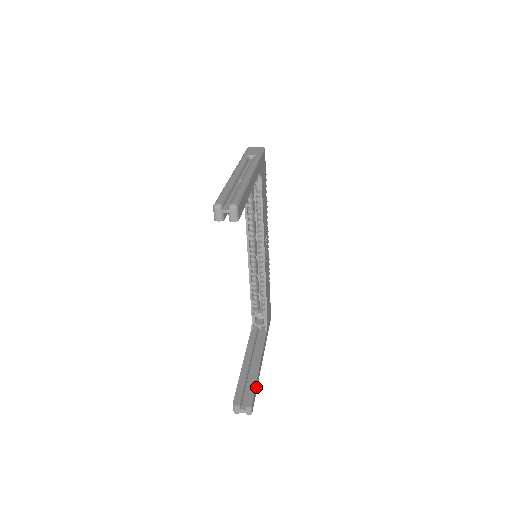
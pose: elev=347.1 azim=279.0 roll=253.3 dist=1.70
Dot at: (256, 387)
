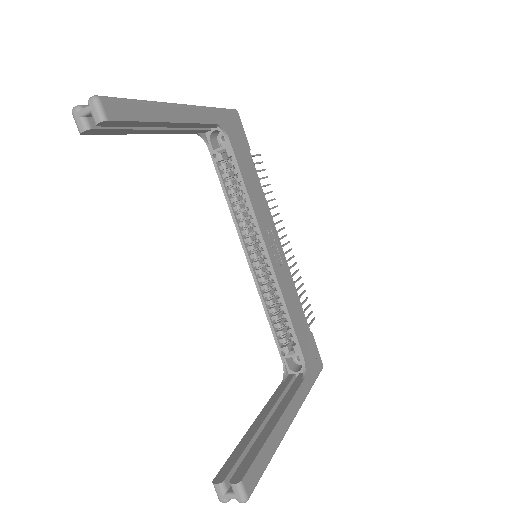
Dot at: (265, 455)
